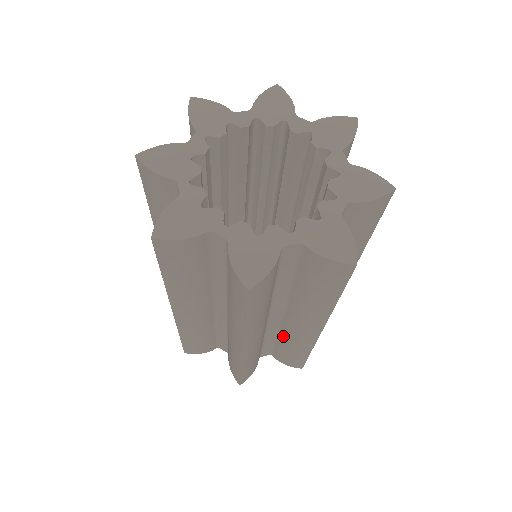
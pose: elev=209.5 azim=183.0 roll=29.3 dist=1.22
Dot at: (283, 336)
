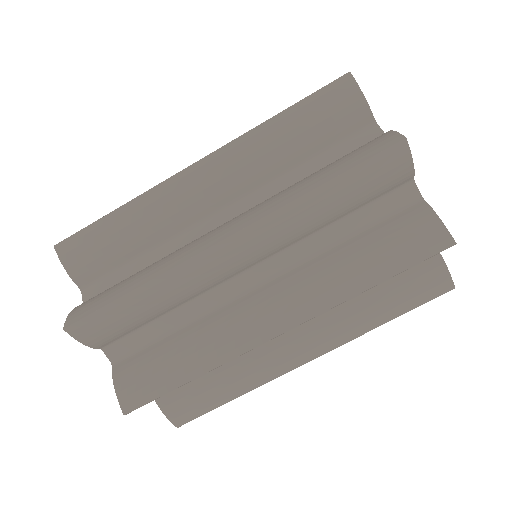
Dot at: (205, 323)
